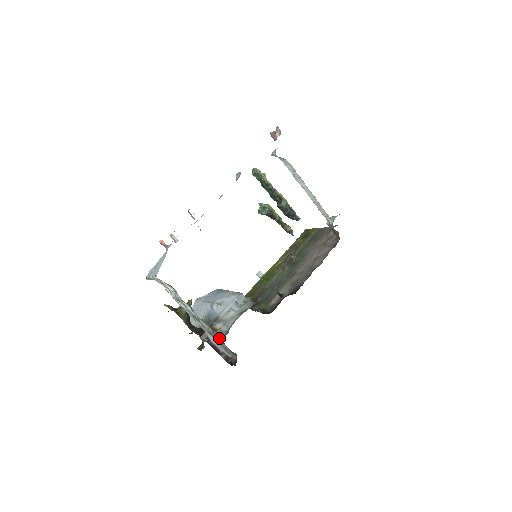
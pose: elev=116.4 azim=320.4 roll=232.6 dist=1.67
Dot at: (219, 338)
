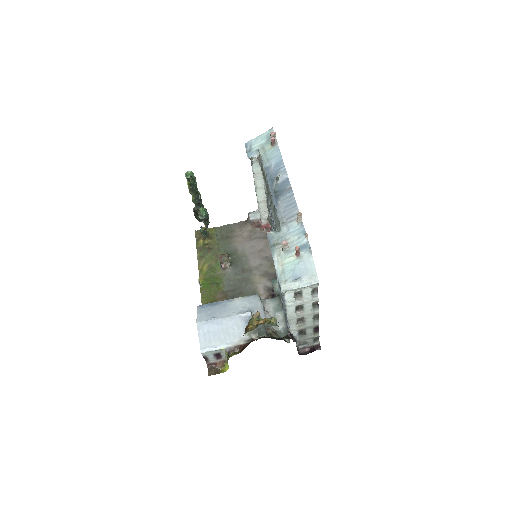
Dot at: occluded
